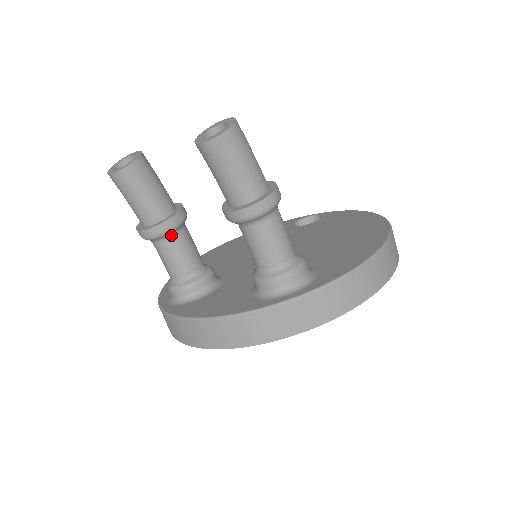
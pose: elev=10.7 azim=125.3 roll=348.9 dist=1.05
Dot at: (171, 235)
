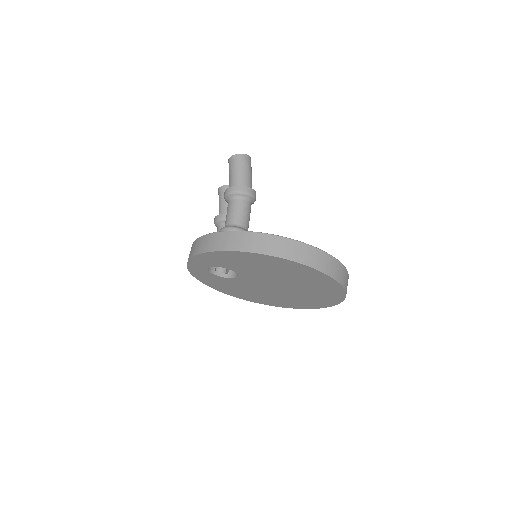
Dot at: (223, 224)
